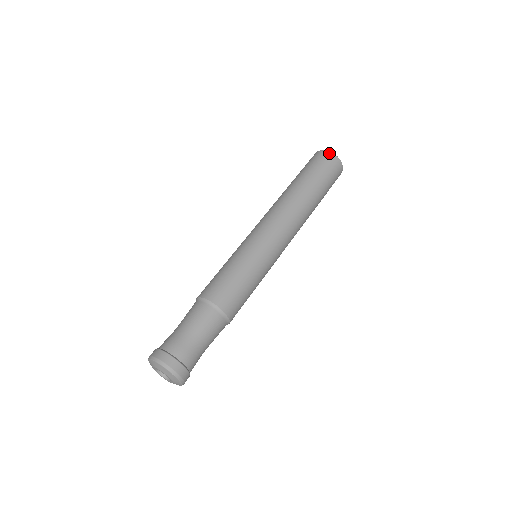
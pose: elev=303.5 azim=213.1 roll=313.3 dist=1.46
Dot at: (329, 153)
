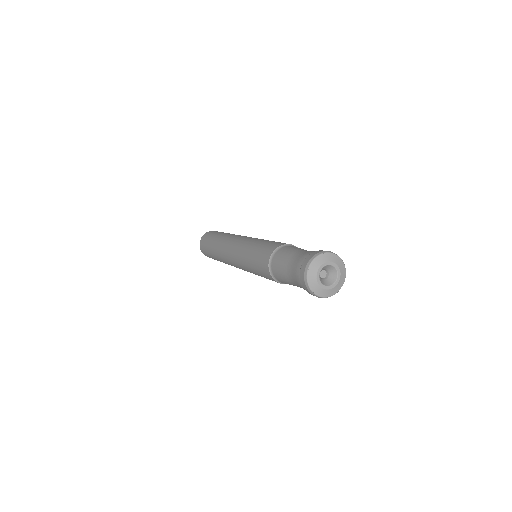
Dot at: occluded
